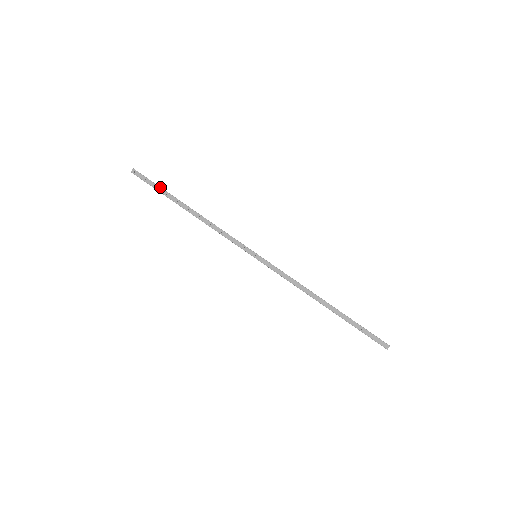
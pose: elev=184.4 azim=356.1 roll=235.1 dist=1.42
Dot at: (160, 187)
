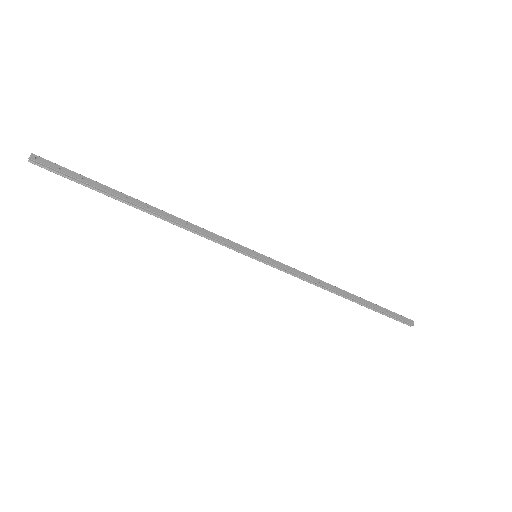
Dot at: (90, 179)
